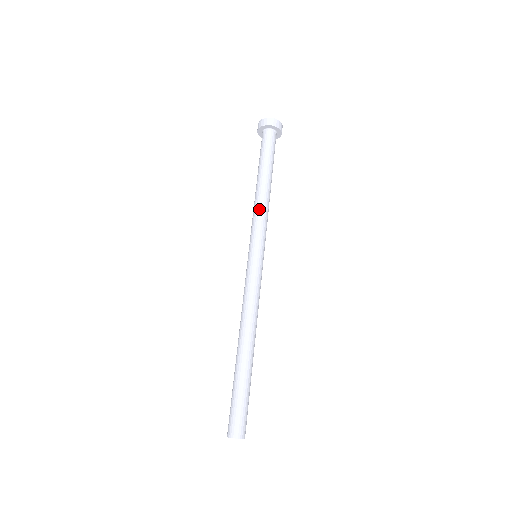
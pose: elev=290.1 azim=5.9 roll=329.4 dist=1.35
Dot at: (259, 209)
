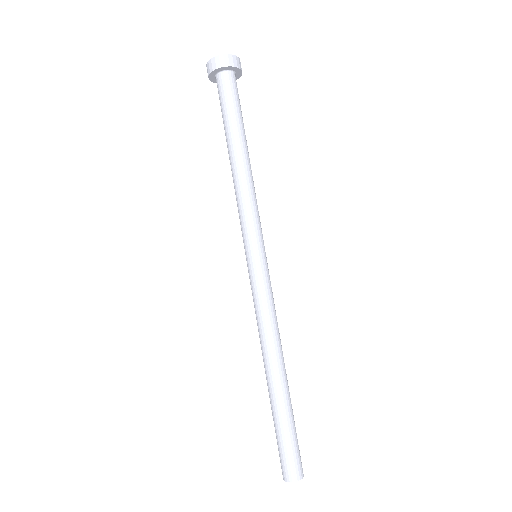
Dot at: (239, 195)
